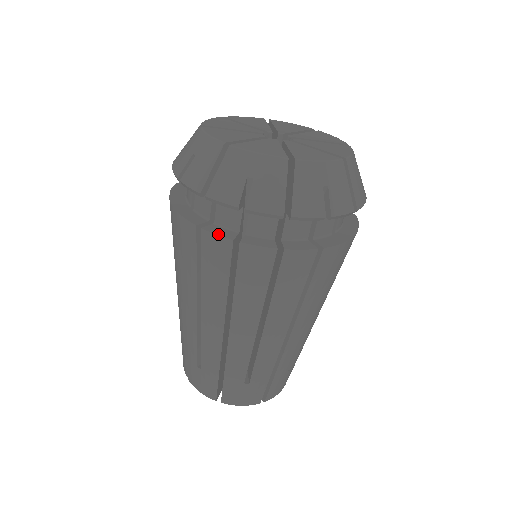
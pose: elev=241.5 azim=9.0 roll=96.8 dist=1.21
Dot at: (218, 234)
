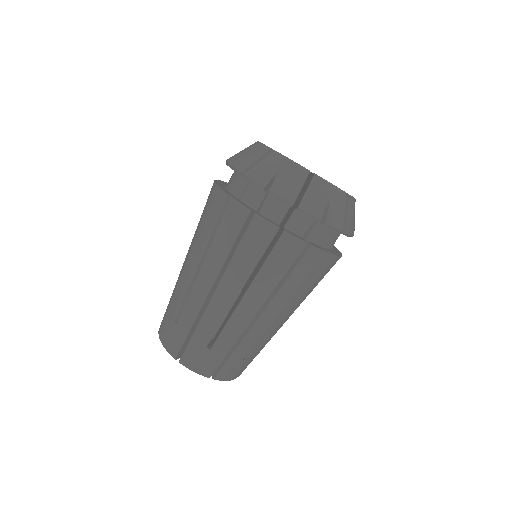
Dot at: (242, 203)
